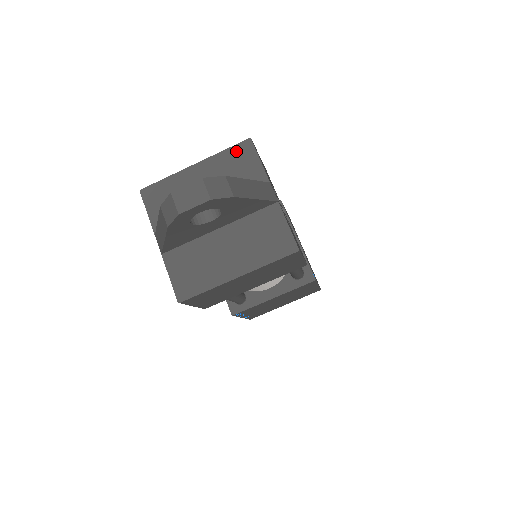
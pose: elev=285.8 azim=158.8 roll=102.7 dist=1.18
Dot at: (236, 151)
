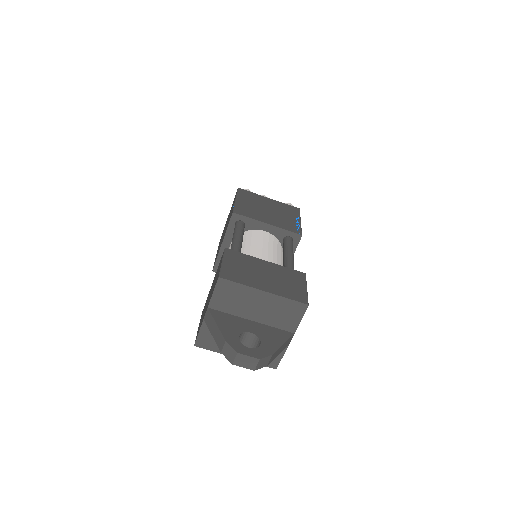
Dot at: (294, 305)
